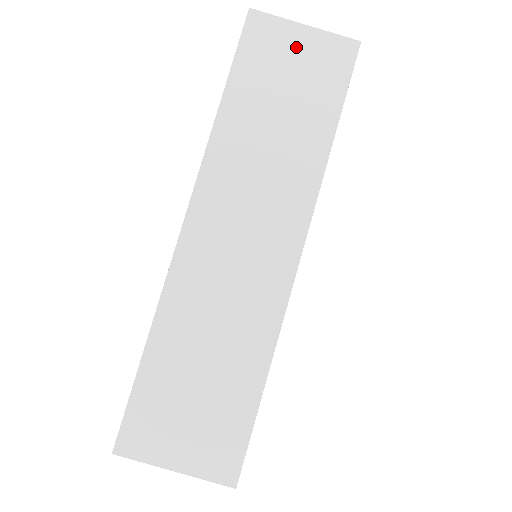
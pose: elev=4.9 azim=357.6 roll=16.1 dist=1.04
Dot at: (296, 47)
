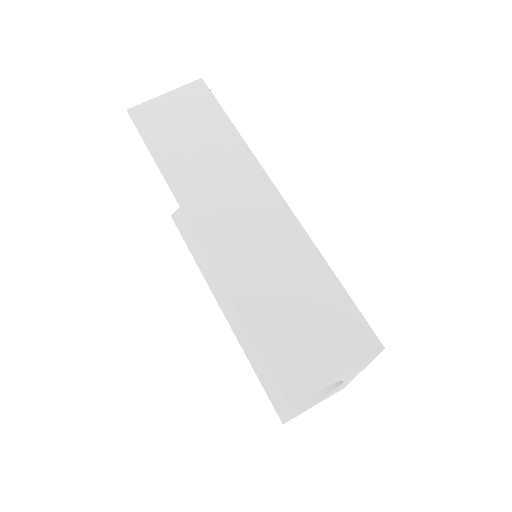
Dot at: (170, 106)
